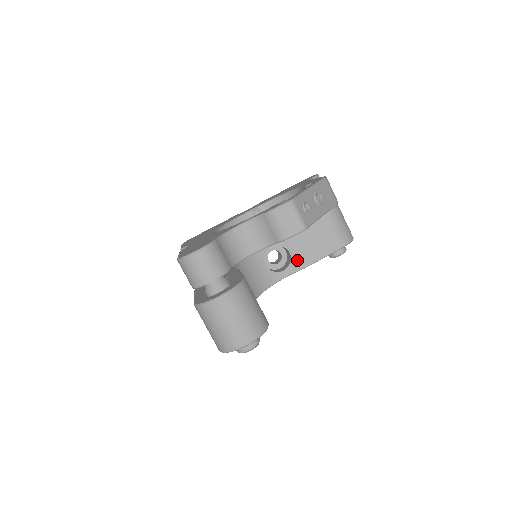
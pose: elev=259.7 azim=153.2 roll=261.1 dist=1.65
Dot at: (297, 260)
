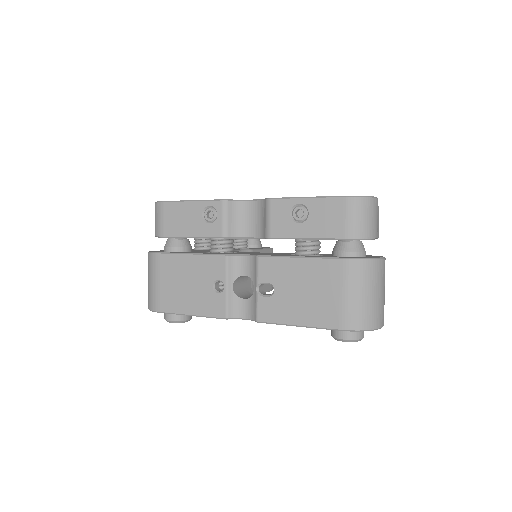
Dot at: occluded
